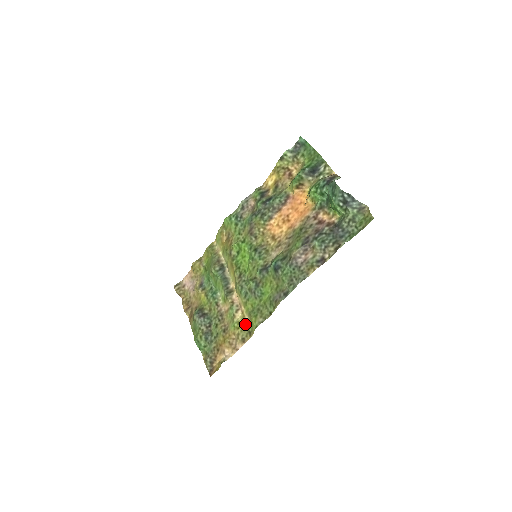
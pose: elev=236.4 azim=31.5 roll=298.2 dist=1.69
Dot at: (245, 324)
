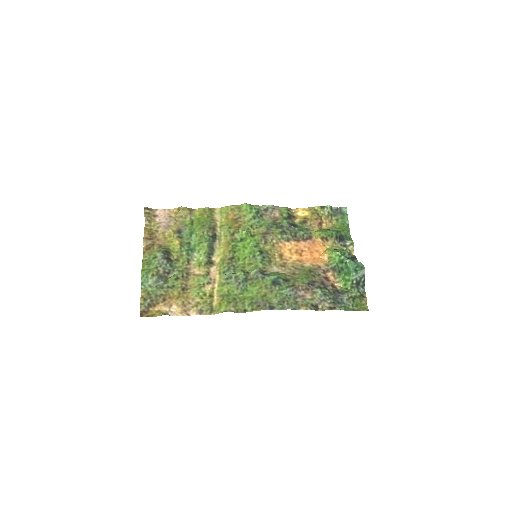
Dot at: (211, 300)
